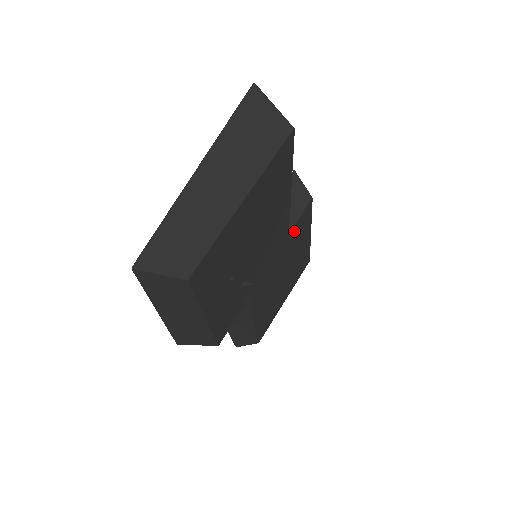
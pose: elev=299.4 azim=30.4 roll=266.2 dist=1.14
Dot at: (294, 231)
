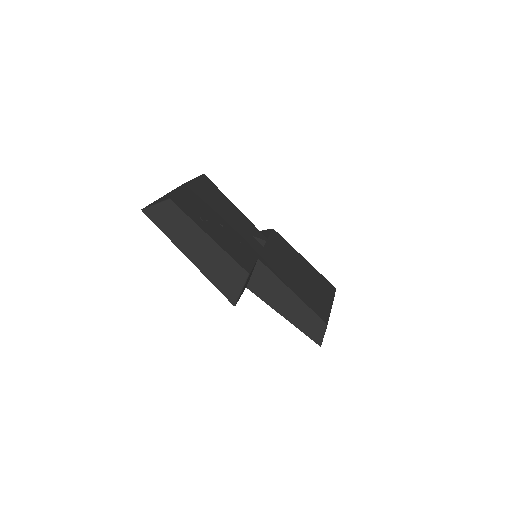
Dot at: (274, 241)
